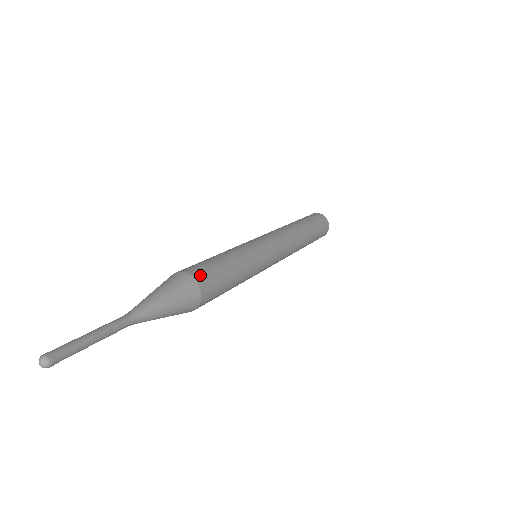
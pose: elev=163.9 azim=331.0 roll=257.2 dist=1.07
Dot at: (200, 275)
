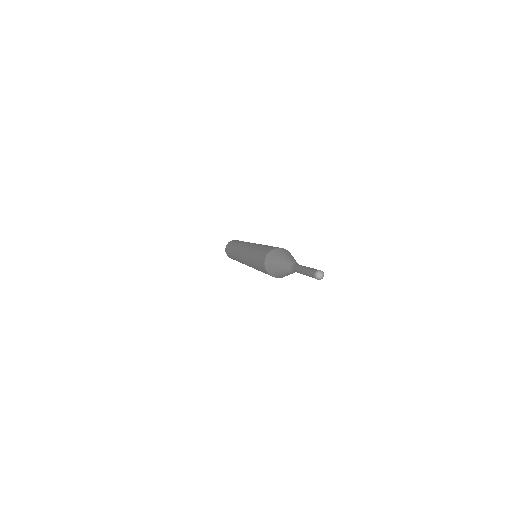
Dot at: occluded
